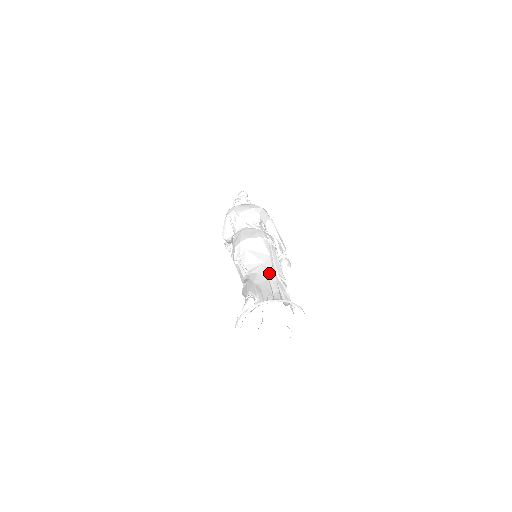
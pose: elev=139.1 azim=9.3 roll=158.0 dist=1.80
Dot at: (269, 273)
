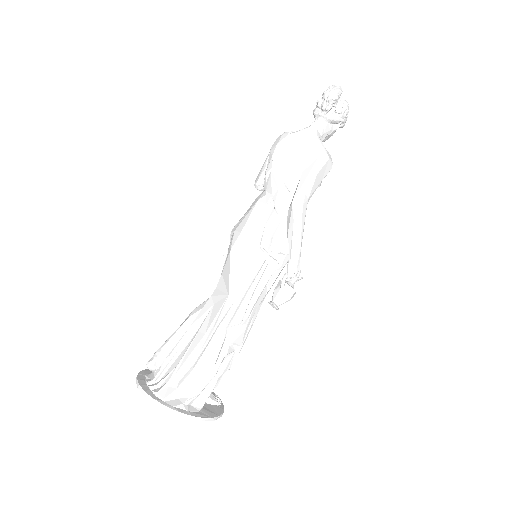
Dot at: (216, 321)
